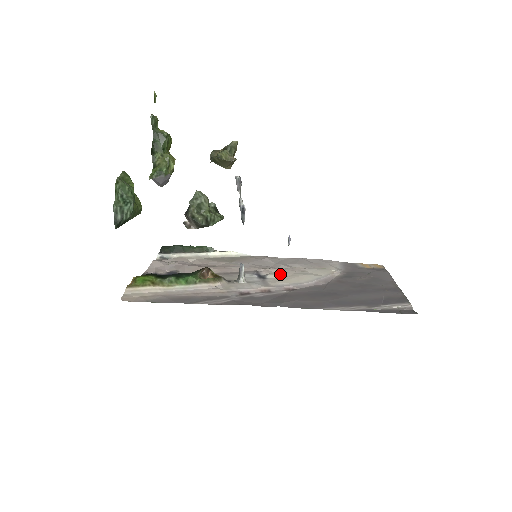
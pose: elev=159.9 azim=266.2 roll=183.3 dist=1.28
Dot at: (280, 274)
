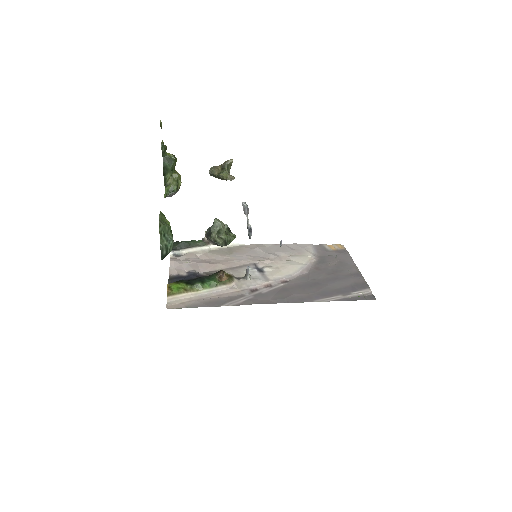
Dot at: (273, 266)
